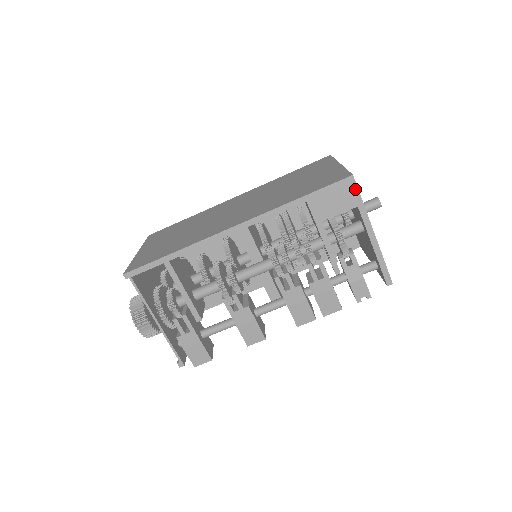
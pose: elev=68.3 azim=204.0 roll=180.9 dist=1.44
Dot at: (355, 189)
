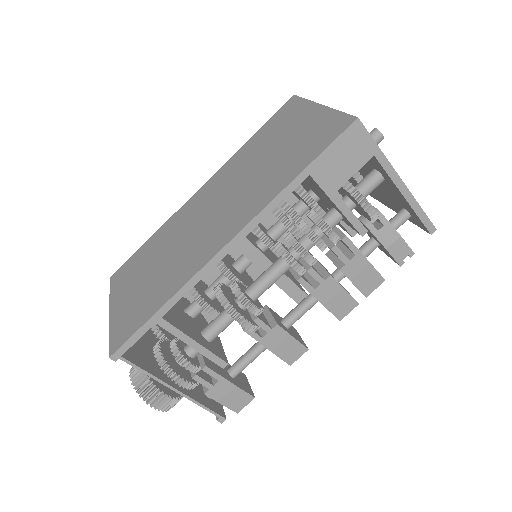
Dot at: (365, 135)
